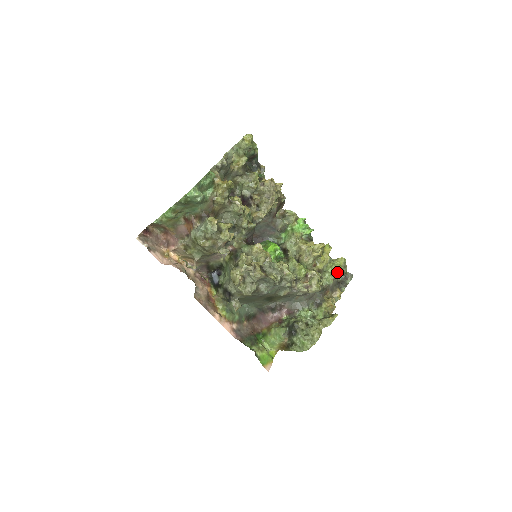
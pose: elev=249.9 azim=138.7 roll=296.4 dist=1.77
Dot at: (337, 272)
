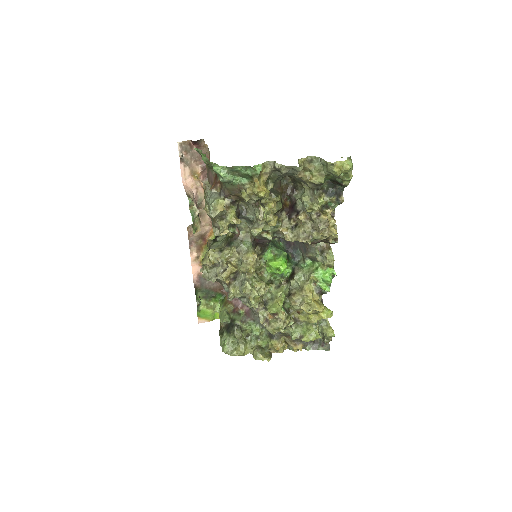
Dot at: (305, 339)
